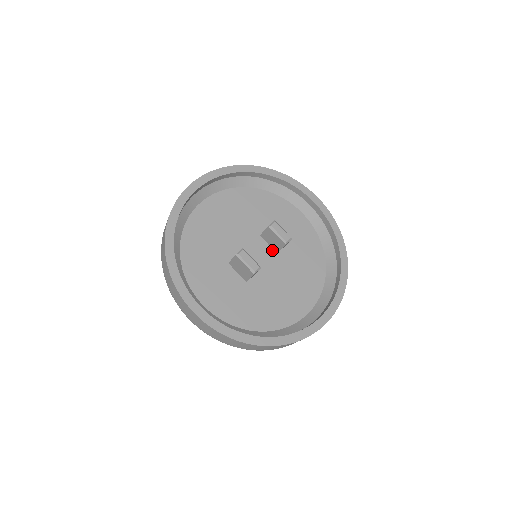
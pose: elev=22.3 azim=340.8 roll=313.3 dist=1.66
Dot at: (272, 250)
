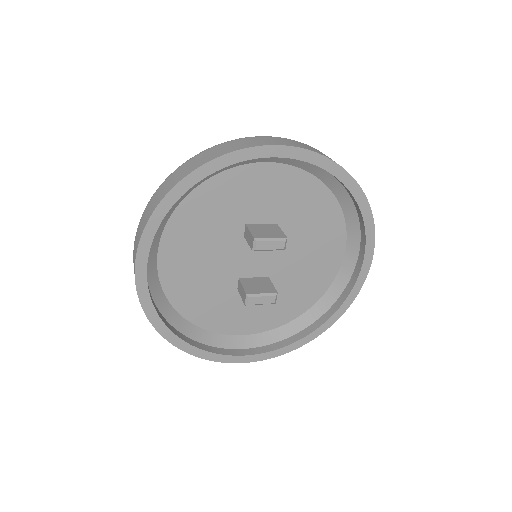
Dot at: occluded
